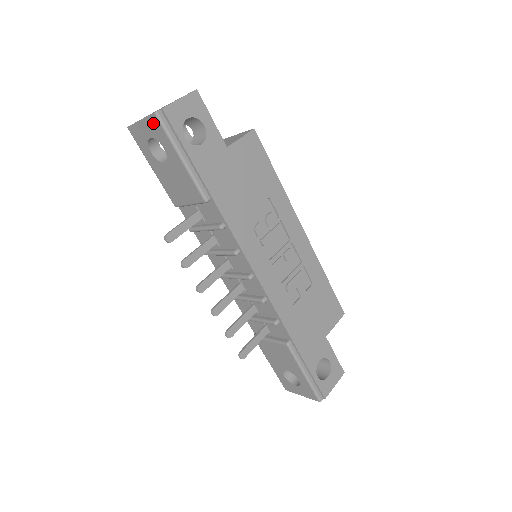
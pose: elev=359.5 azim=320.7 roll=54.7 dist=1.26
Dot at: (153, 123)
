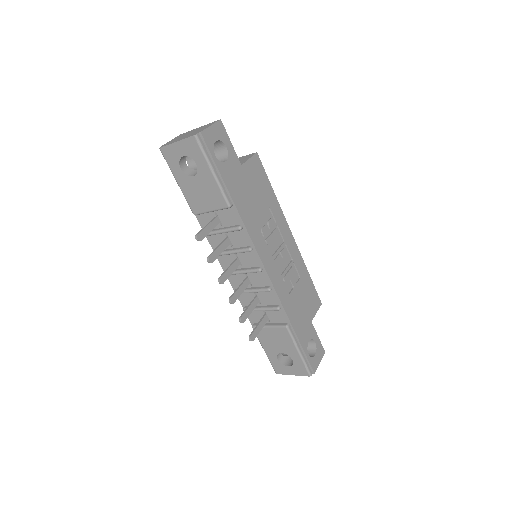
Dot at: (190, 144)
